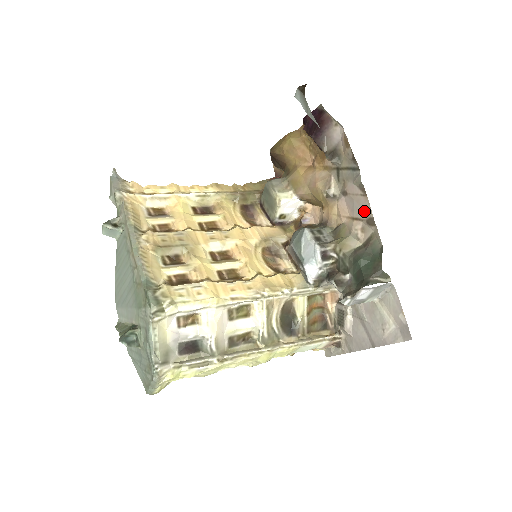
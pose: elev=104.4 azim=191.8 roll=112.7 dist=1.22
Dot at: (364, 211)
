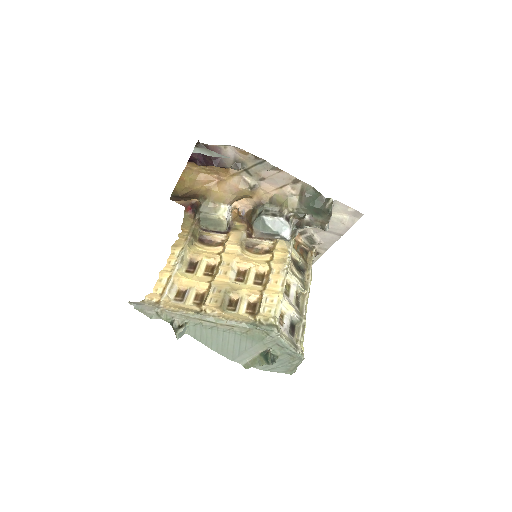
Dot at: (286, 179)
